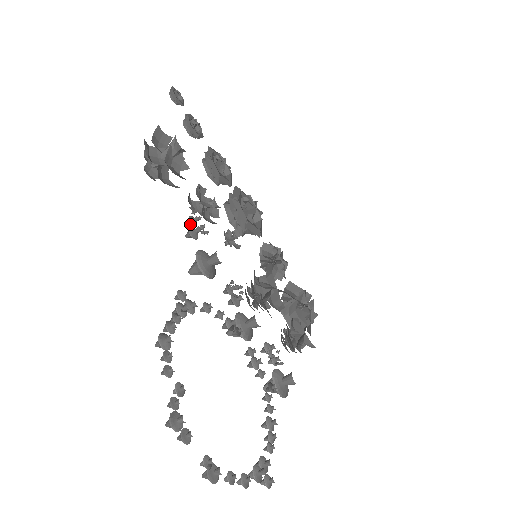
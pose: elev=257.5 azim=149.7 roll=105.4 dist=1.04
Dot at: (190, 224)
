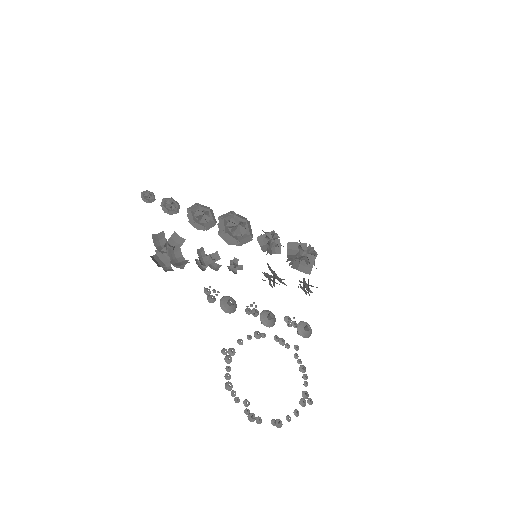
Dot at: (207, 294)
